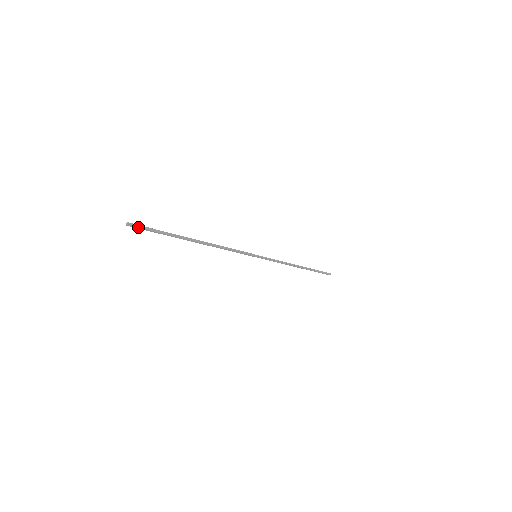
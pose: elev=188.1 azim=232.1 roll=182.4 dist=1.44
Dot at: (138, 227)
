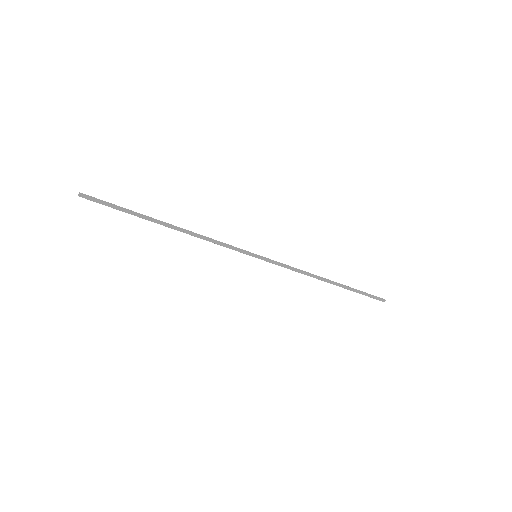
Dot at: (91, 198)
